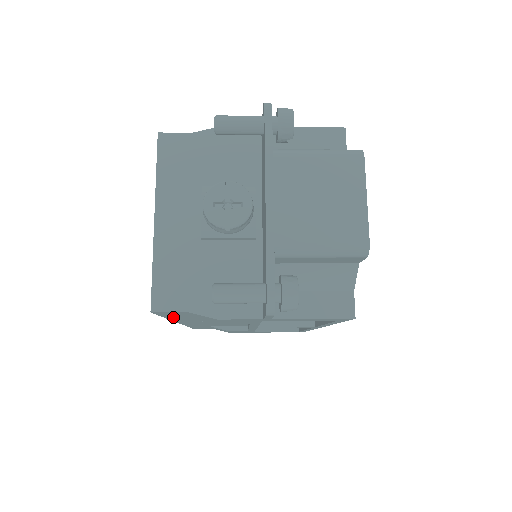
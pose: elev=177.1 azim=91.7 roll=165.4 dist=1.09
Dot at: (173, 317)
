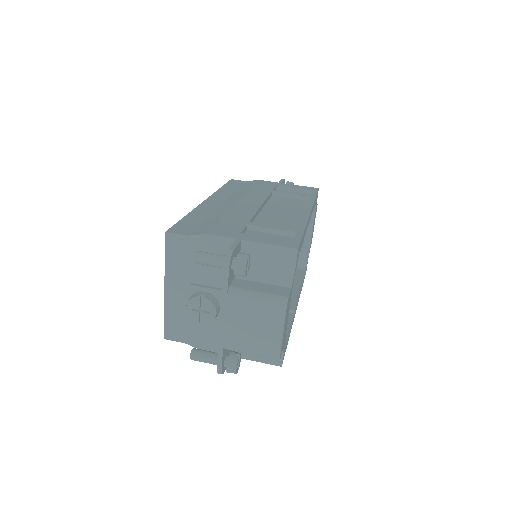
Dot at: occluded
